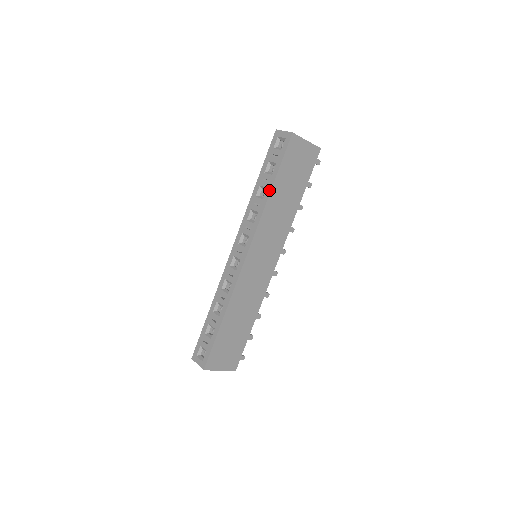
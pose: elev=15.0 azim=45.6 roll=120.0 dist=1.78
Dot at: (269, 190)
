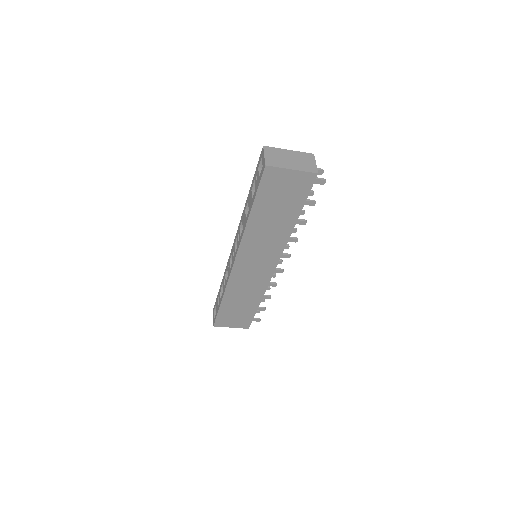
Dot at: (248, 215)
